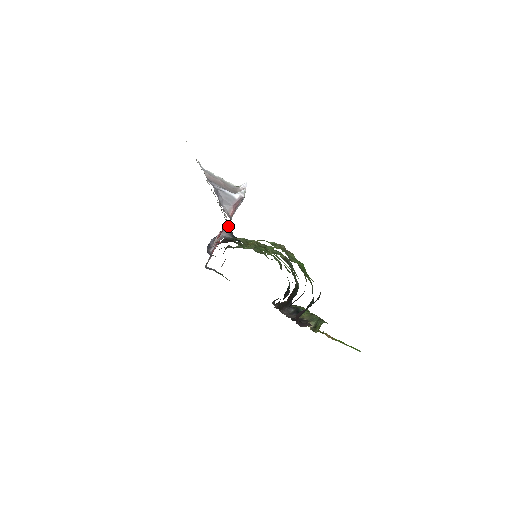
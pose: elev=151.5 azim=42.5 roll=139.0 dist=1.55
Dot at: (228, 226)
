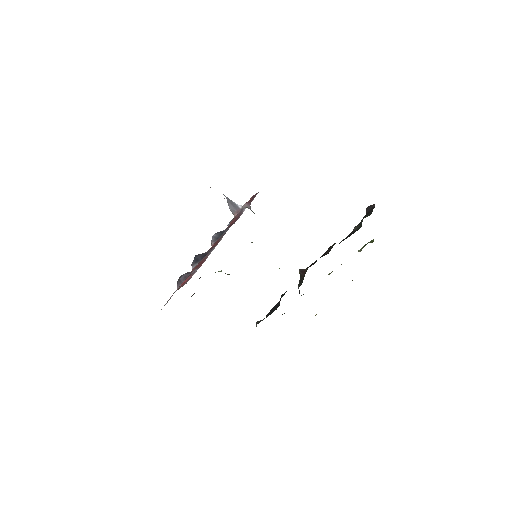
Dot at: (250, 204)
